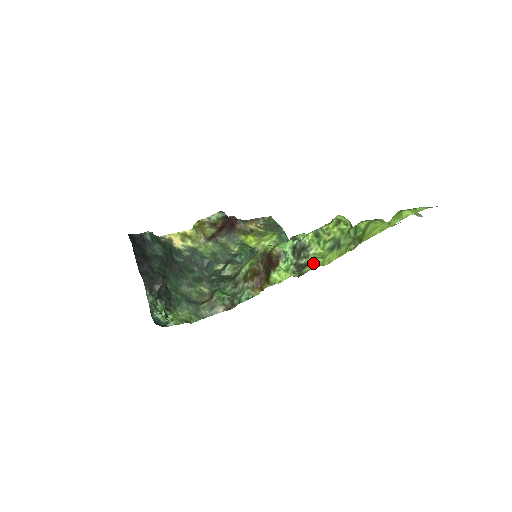
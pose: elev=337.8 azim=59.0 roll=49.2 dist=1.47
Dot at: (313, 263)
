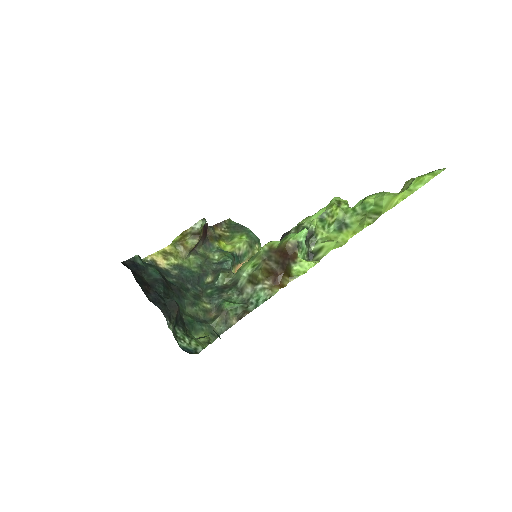
Dot at: (327, 247)
